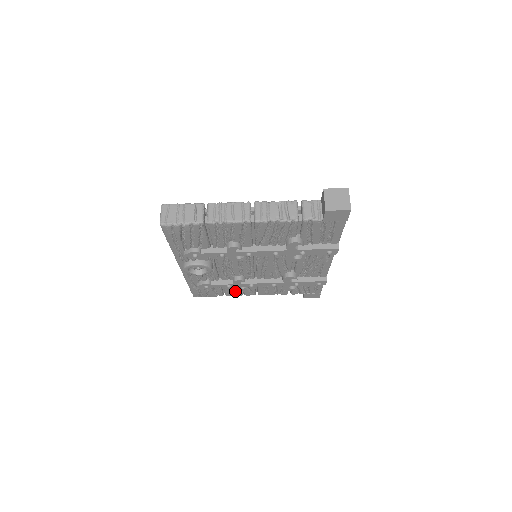
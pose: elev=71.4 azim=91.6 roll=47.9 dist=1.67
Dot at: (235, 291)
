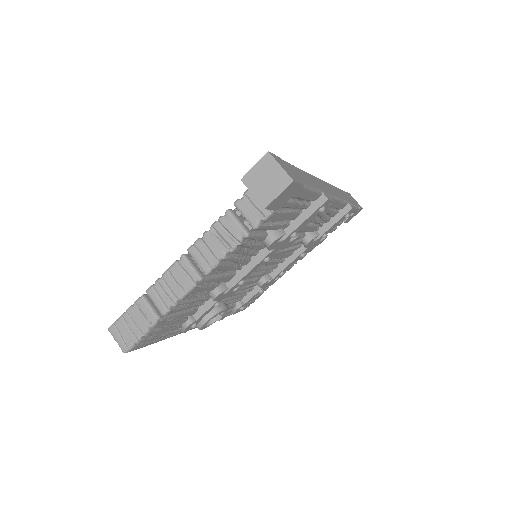
Dot at: occluded
